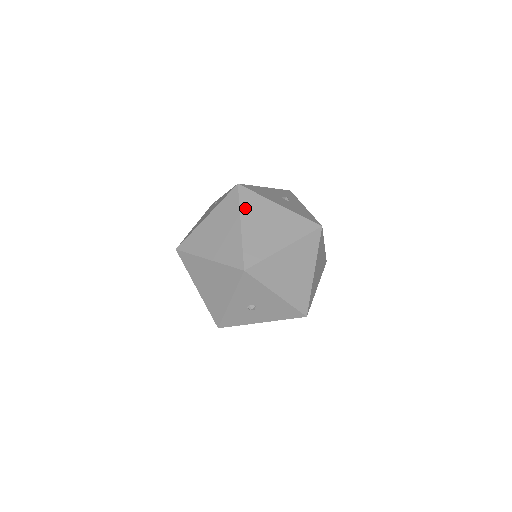
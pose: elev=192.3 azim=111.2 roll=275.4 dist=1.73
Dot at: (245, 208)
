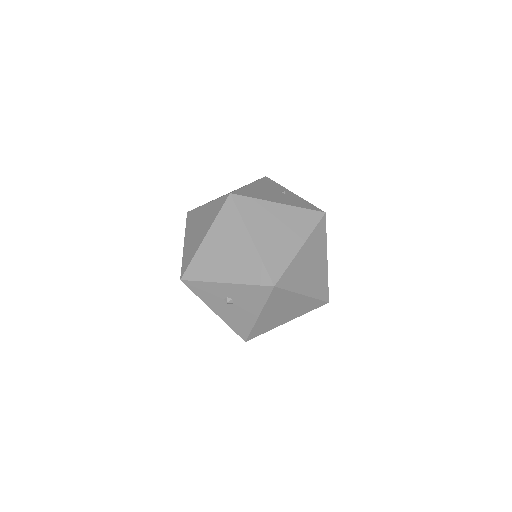
Dot at: (313, 237)
